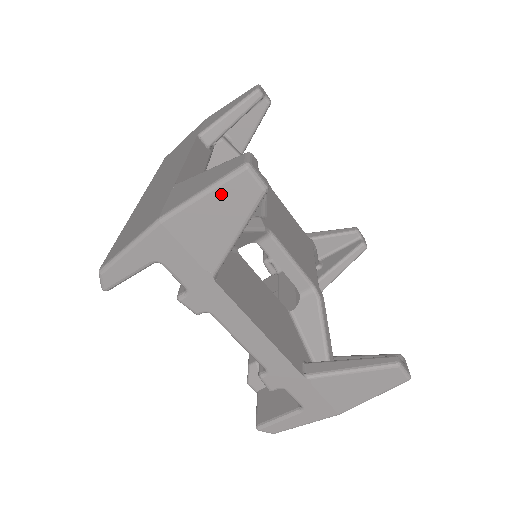
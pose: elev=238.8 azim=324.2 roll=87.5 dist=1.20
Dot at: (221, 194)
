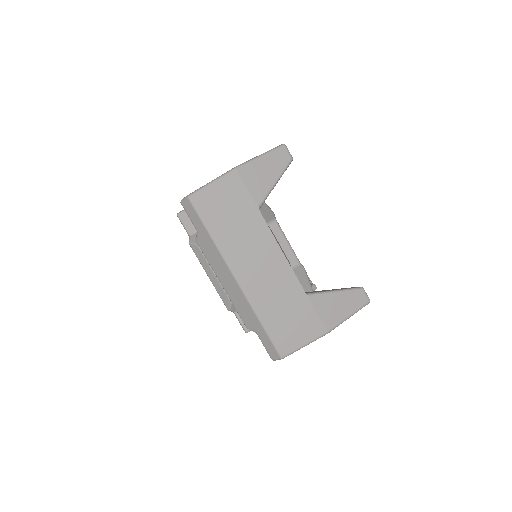
Dot at: occluded
